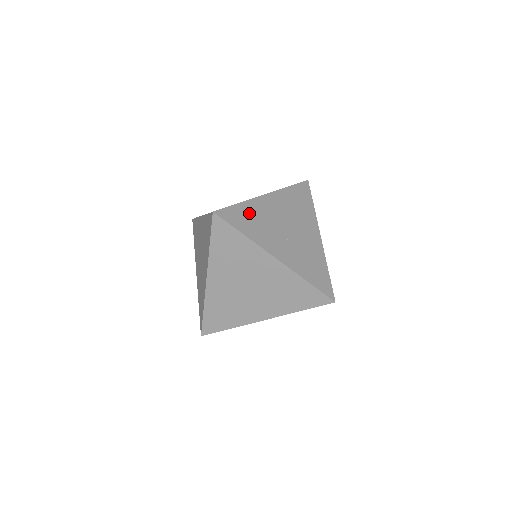
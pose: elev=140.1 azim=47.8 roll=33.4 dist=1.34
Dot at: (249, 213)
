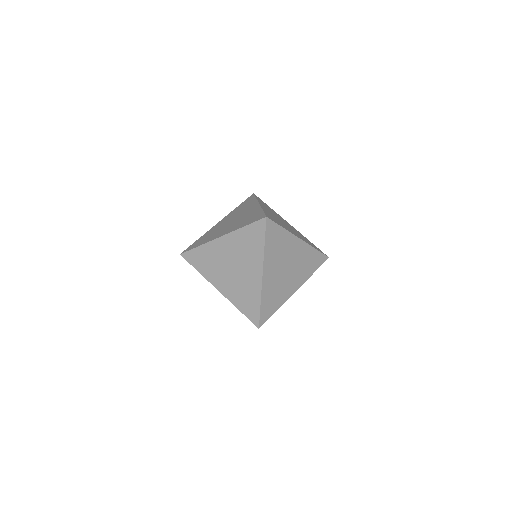
Dot at: (270, 215)
